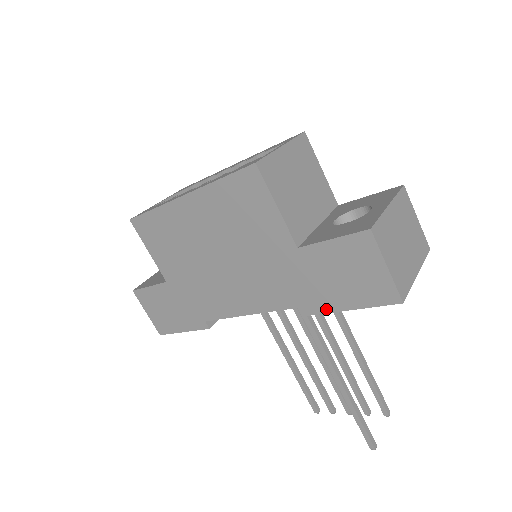
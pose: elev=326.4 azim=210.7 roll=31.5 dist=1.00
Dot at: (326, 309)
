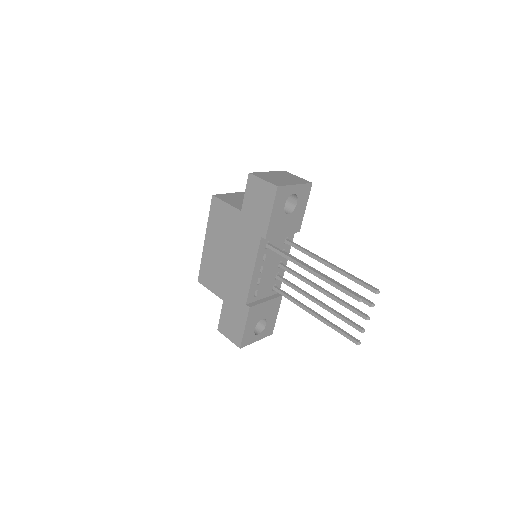
Dot at: (266, 226)
